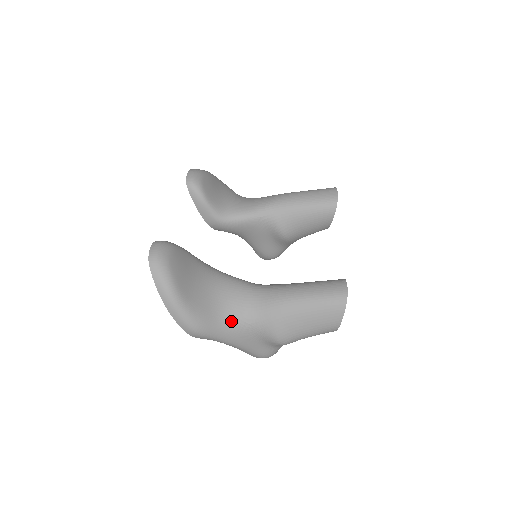
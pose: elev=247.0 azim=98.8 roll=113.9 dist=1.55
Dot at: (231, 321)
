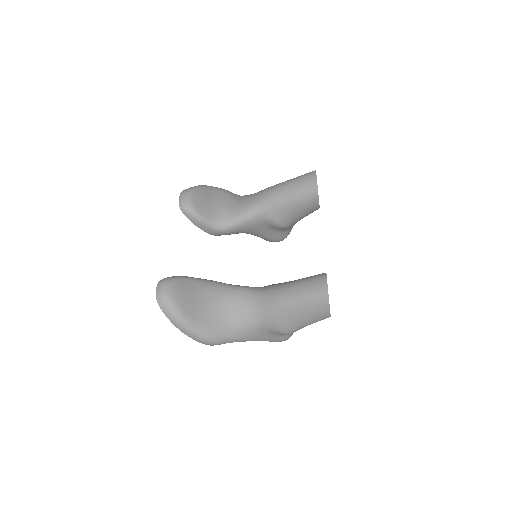
Dot at: (240, 327)
